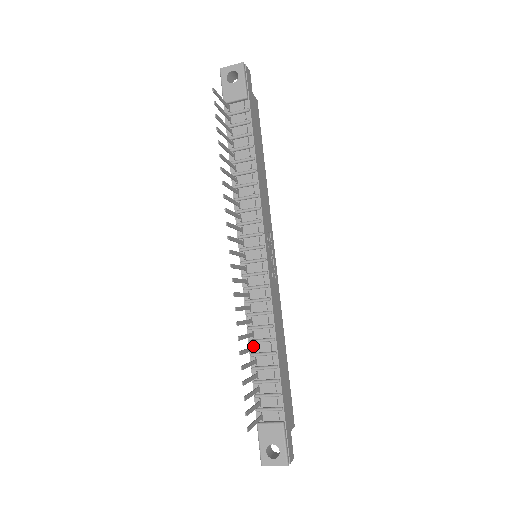
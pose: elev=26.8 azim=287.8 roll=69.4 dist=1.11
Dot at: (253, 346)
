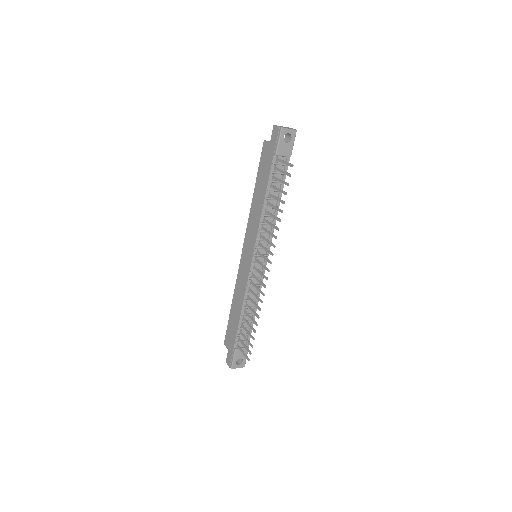
Dot at: (246, 311)
